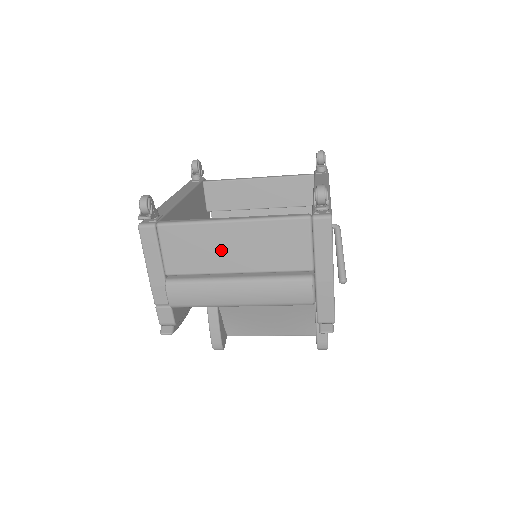
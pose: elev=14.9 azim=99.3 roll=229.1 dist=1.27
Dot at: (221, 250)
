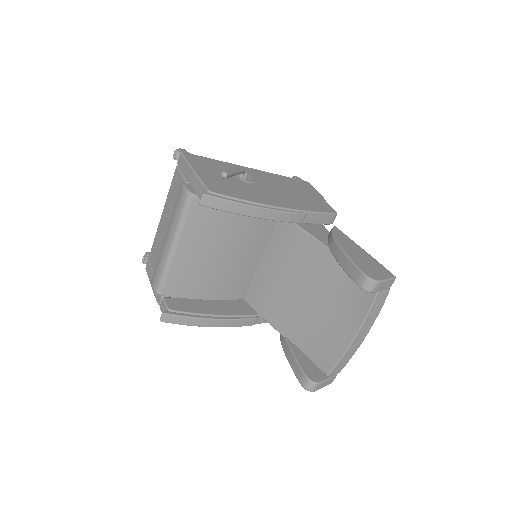
Dot at: (163, 232)
